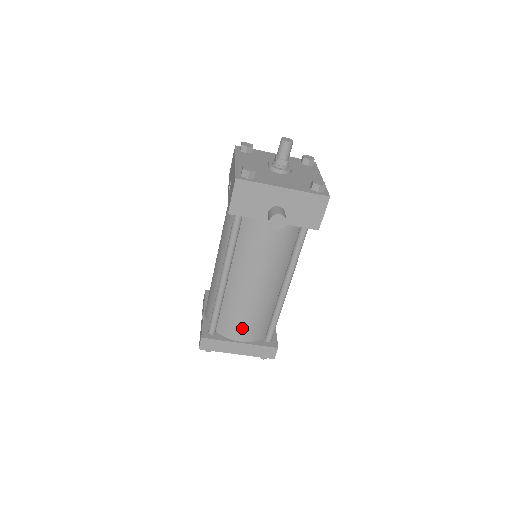
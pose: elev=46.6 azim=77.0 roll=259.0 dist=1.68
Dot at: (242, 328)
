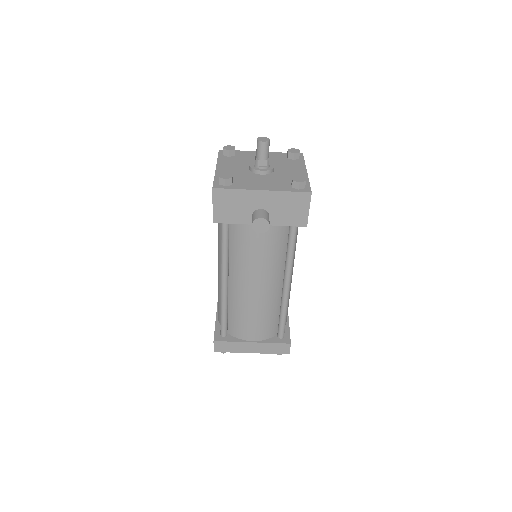
Dot at: (251, 328)
